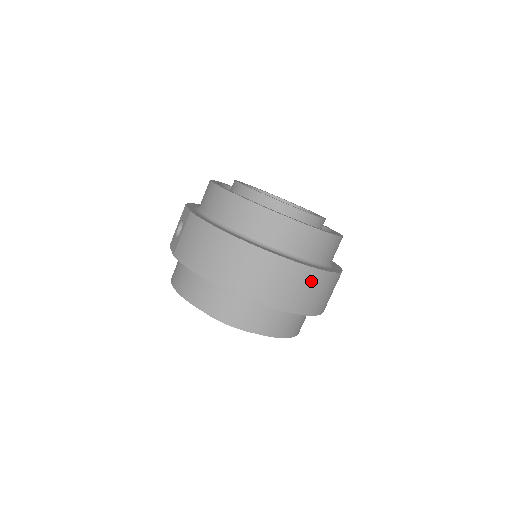
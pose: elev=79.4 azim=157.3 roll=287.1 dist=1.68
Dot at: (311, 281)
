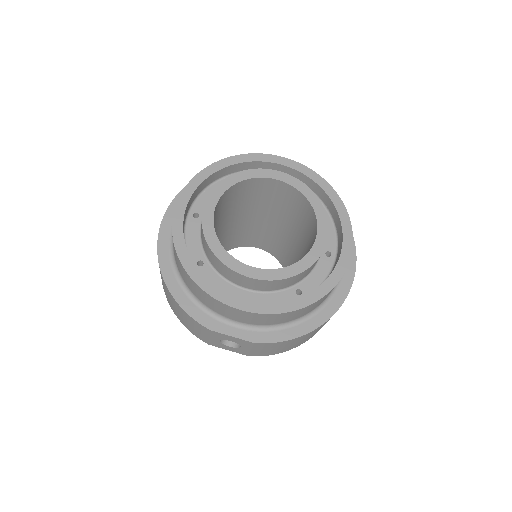
Dot at: occluded
